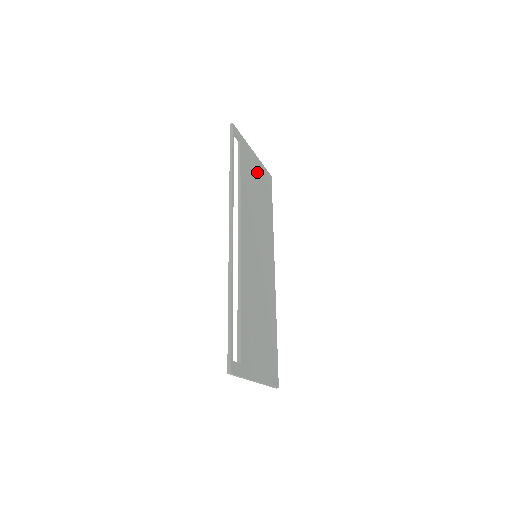
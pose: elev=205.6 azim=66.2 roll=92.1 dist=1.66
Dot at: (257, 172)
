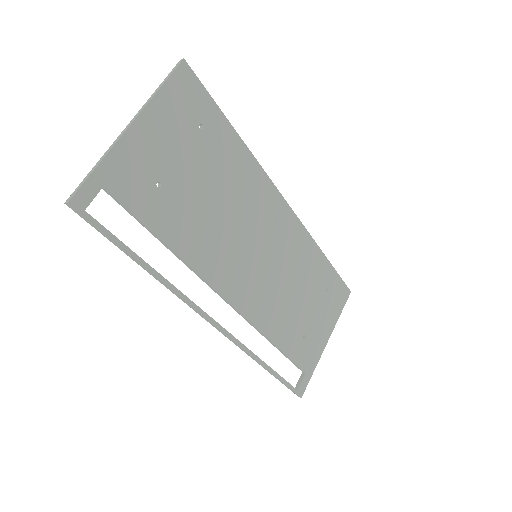
Dot at: (165, 143)
